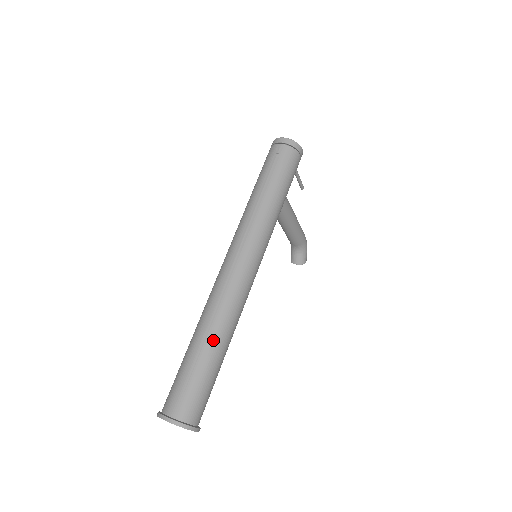
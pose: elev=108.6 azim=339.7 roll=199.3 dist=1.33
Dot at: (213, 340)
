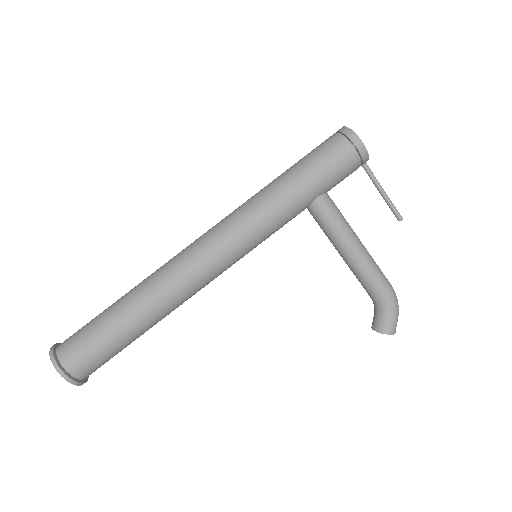
Dot at: (129, 298)
